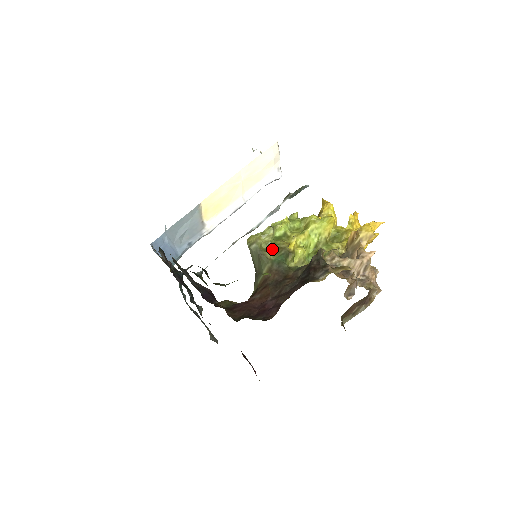
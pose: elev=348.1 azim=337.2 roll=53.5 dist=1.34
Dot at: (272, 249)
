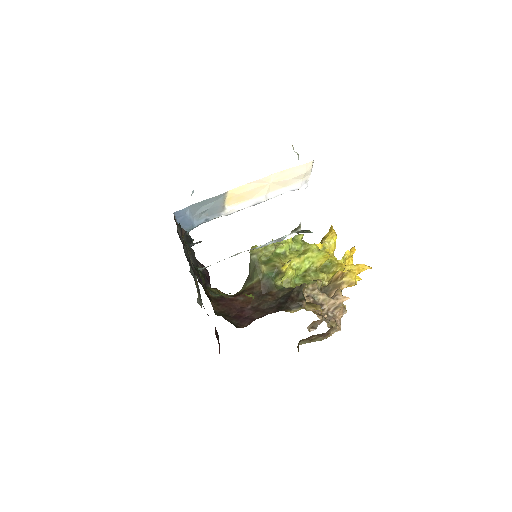
Dot at: (268, 264)
